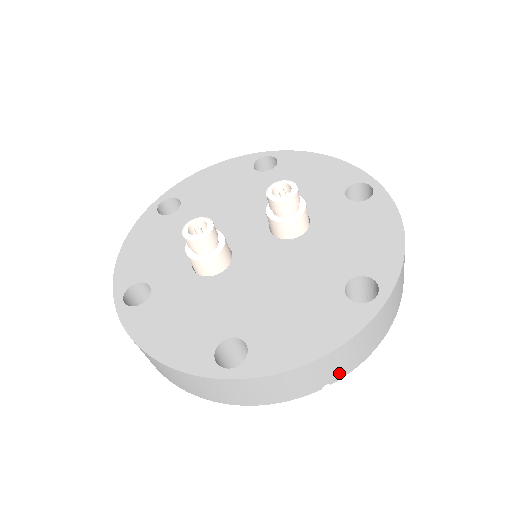
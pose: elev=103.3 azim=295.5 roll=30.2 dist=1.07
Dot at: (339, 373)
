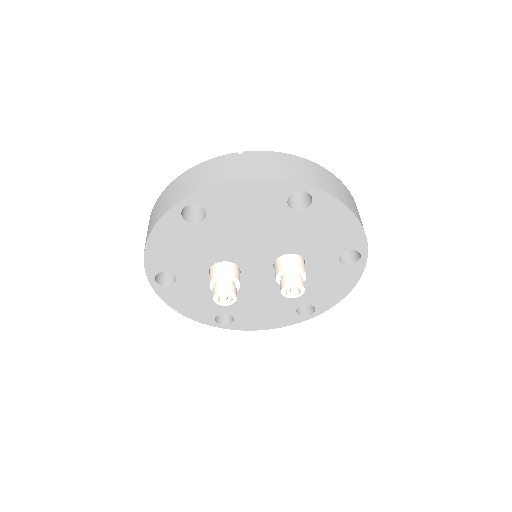
Dot at: occluded
